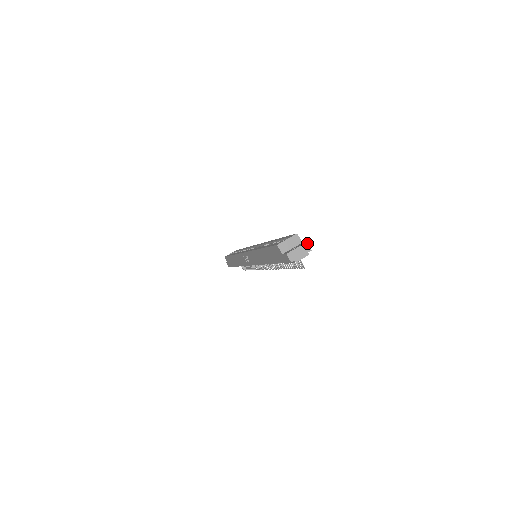
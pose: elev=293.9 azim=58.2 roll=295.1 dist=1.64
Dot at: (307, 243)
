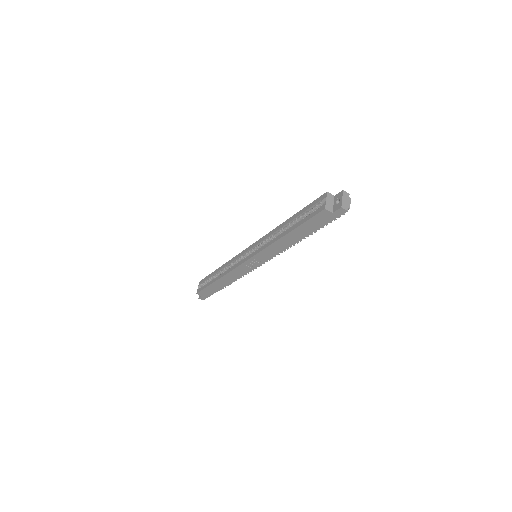
Dot at: (344, 191)
